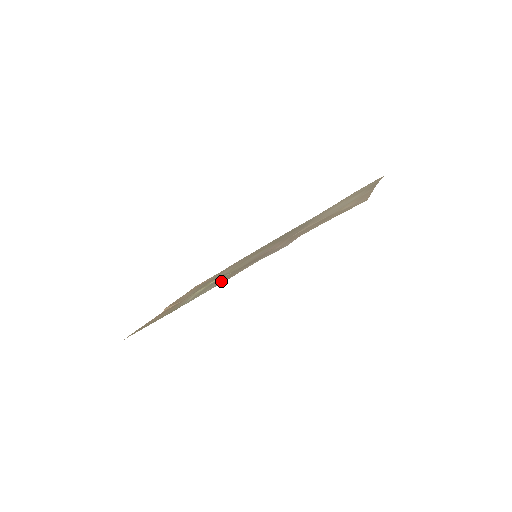
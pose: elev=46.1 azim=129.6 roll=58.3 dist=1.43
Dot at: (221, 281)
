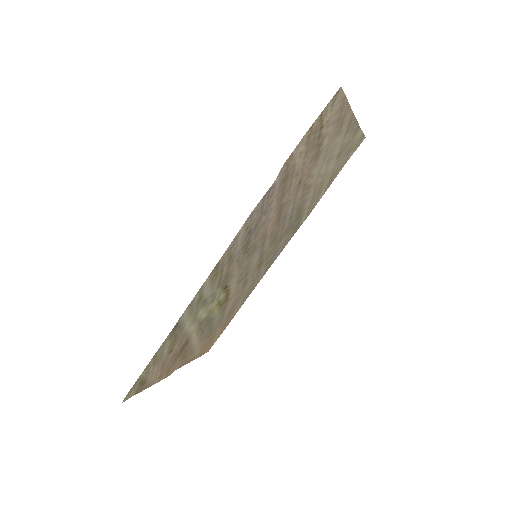
Dot at: (217, 273)
